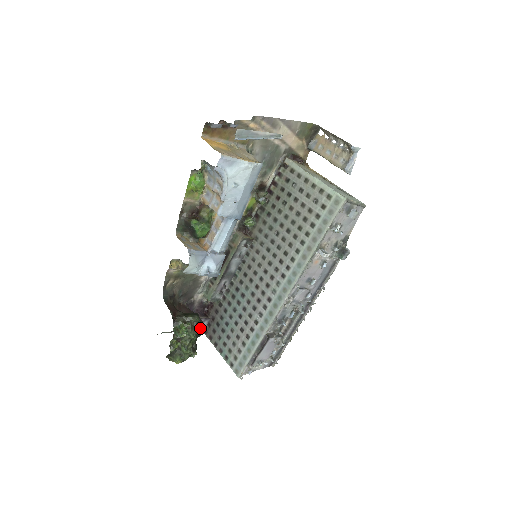
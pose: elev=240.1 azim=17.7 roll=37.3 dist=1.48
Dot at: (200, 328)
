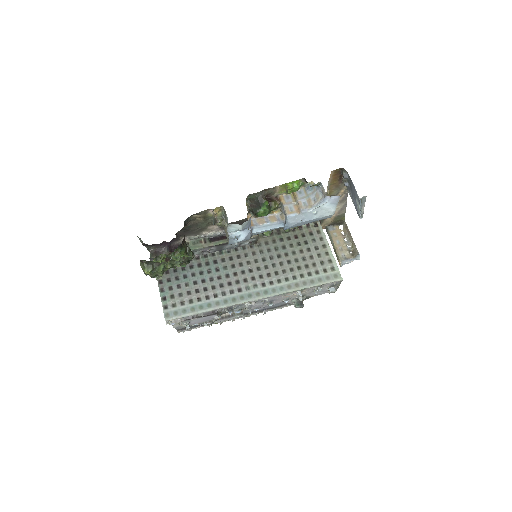
Dot at: occluded
